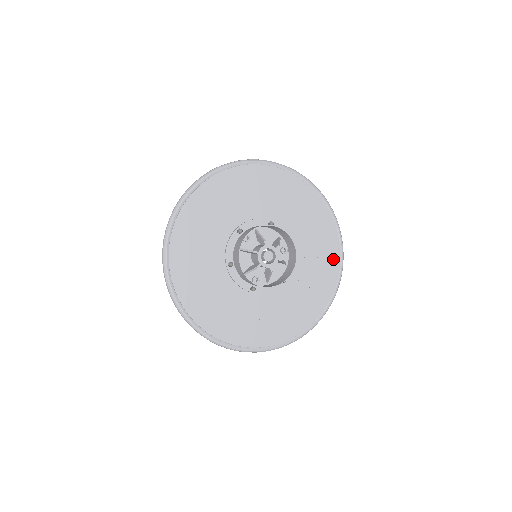
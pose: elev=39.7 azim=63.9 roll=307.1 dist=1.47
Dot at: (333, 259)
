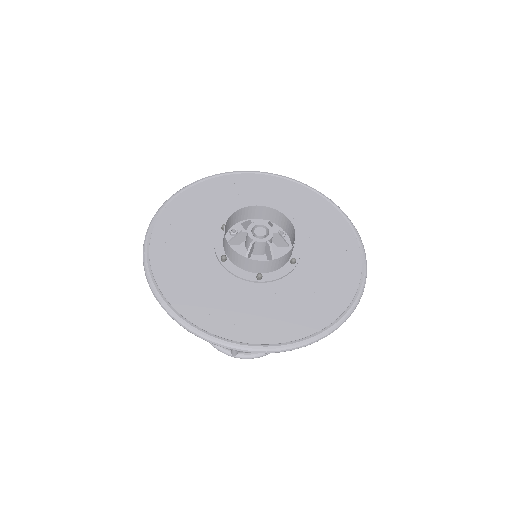
Dot at: (344, 233)
